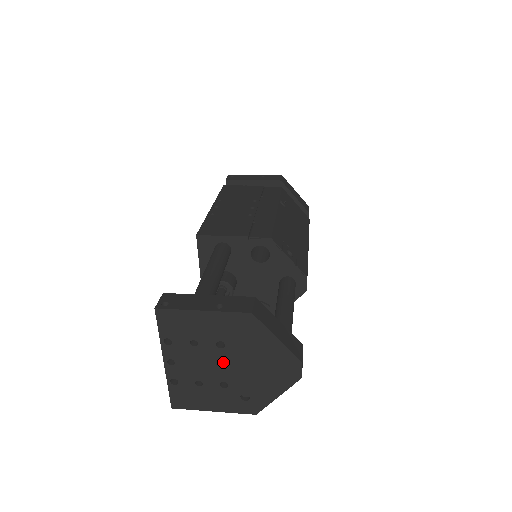
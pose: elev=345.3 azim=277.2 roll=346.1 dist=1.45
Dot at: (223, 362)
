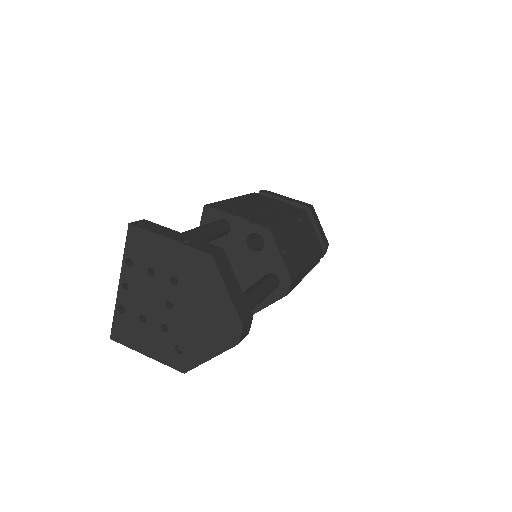
Dot at: (171, 301)
